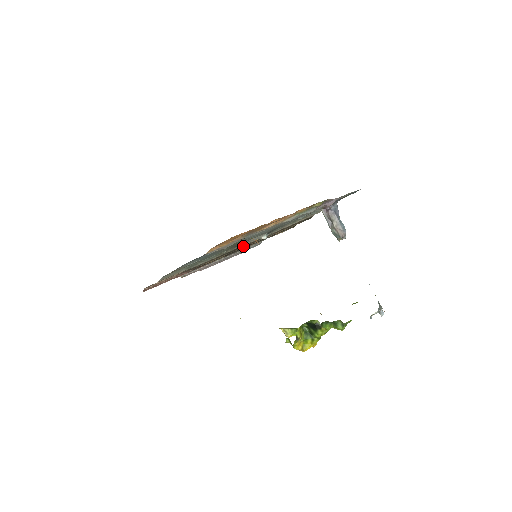
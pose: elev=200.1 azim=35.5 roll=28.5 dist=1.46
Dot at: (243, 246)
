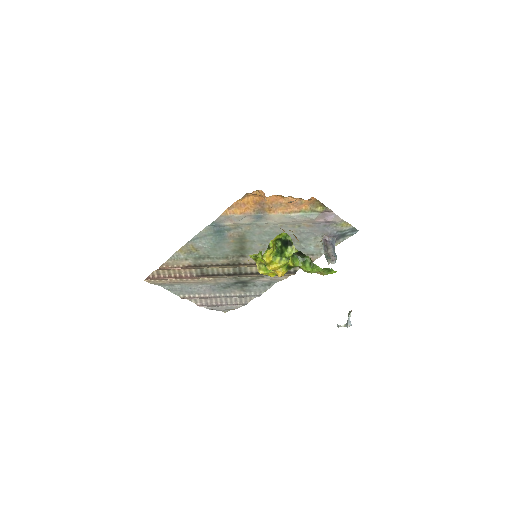
Dot at: (247, 264)
